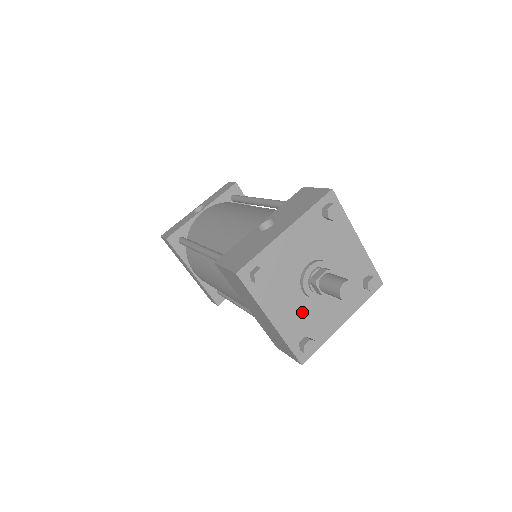
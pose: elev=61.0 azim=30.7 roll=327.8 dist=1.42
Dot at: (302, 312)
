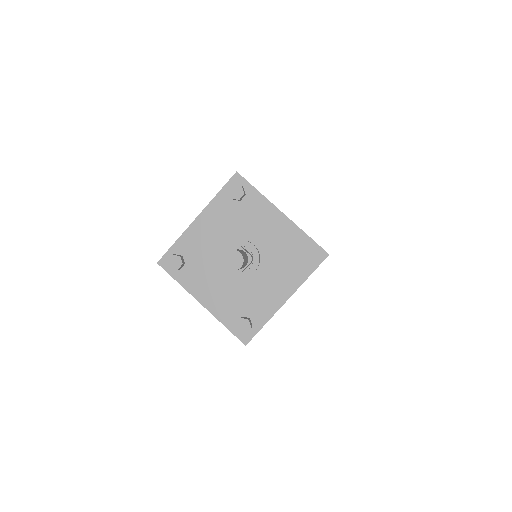
Dot at: (233, 292)
